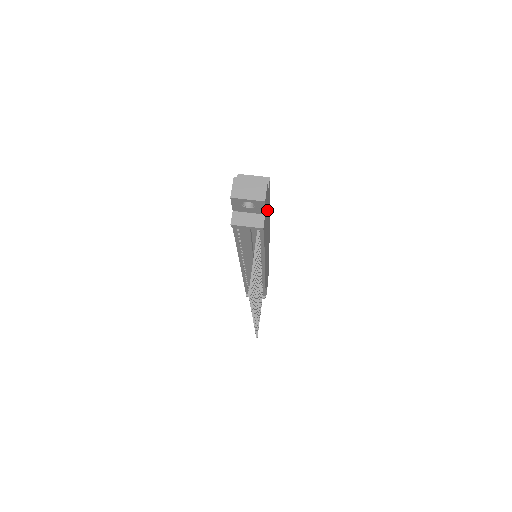
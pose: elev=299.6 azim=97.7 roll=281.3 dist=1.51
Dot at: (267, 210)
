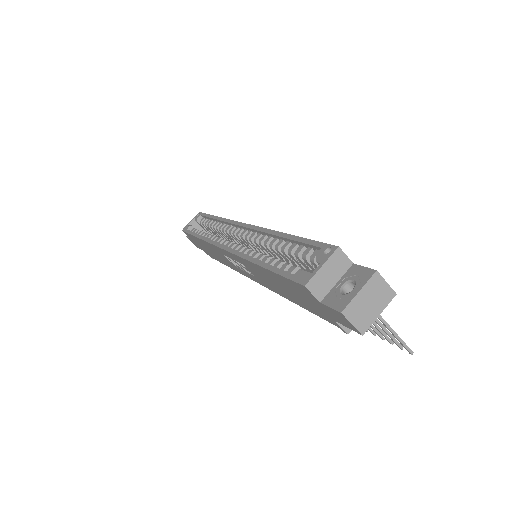
Dot at: occluded
